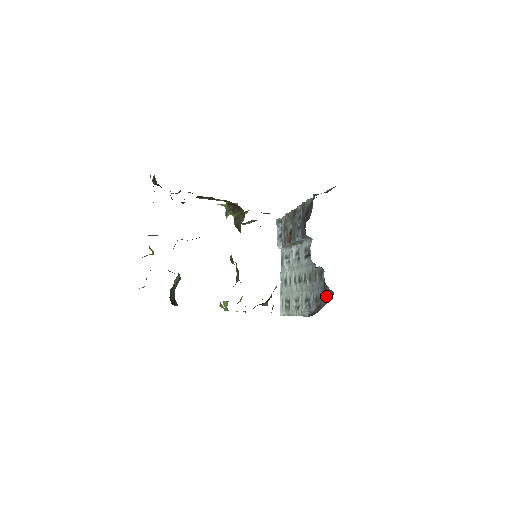
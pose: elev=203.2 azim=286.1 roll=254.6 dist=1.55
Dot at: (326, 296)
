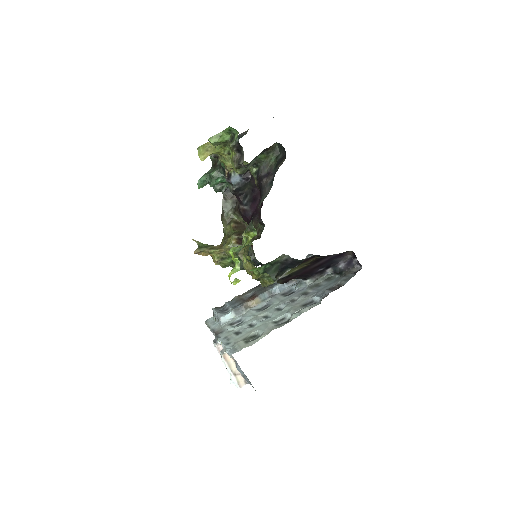
Dot at: (350, 275)
